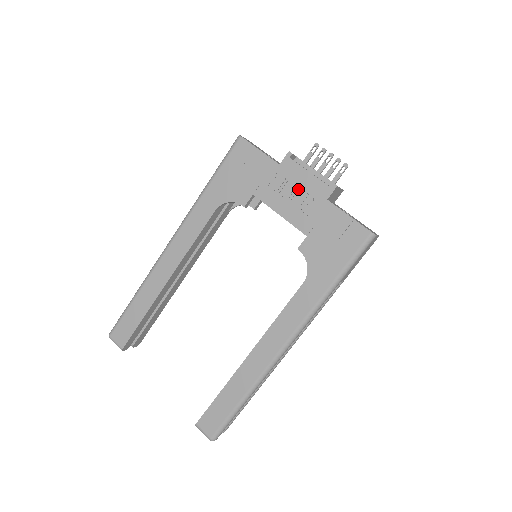
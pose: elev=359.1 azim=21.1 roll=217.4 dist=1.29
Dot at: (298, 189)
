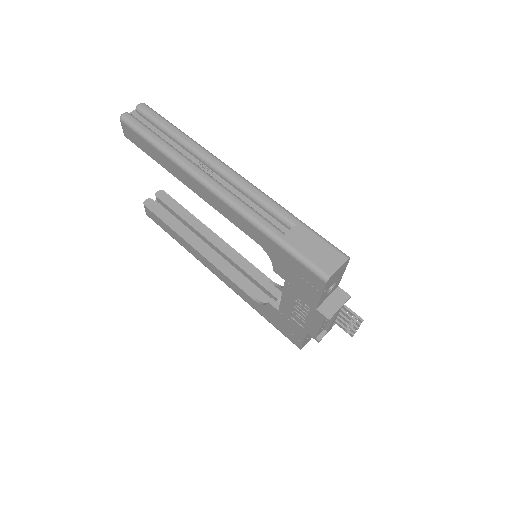
Dot at: (305, 316)
